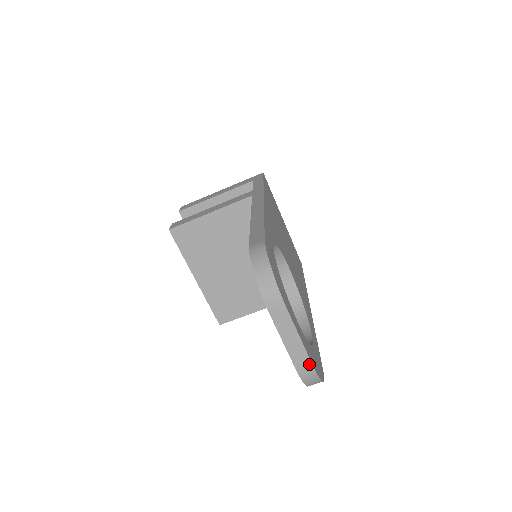
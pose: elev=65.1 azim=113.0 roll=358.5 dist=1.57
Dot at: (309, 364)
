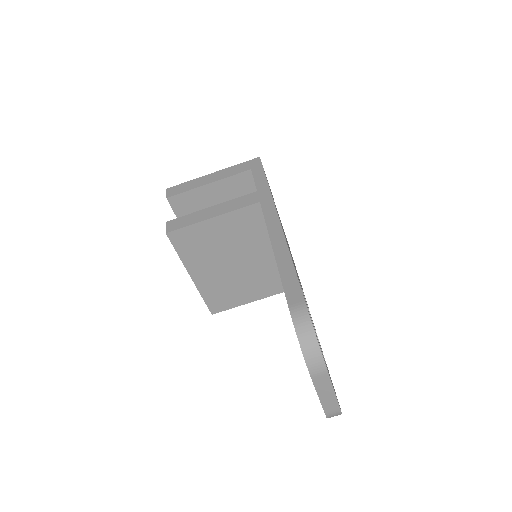
Dot at: (337, 409)
